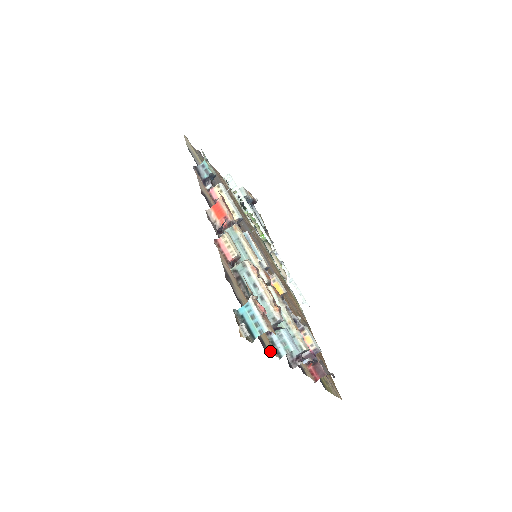
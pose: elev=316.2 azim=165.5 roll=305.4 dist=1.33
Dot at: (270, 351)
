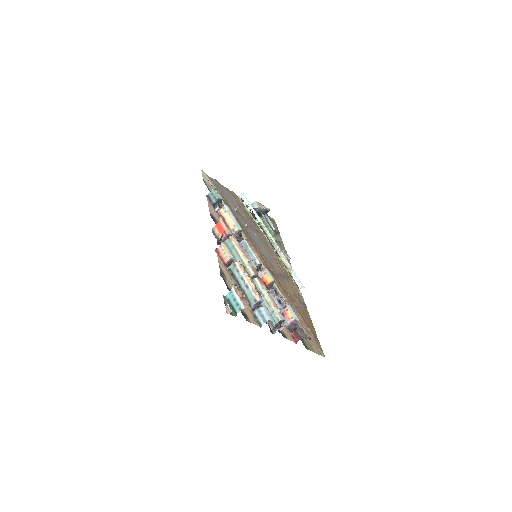
Dot at: (252, 322)
